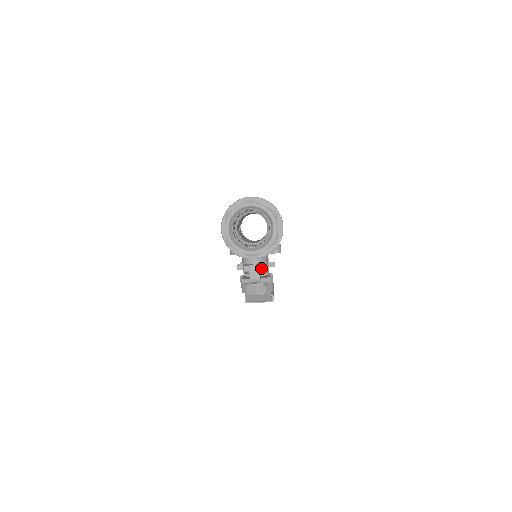
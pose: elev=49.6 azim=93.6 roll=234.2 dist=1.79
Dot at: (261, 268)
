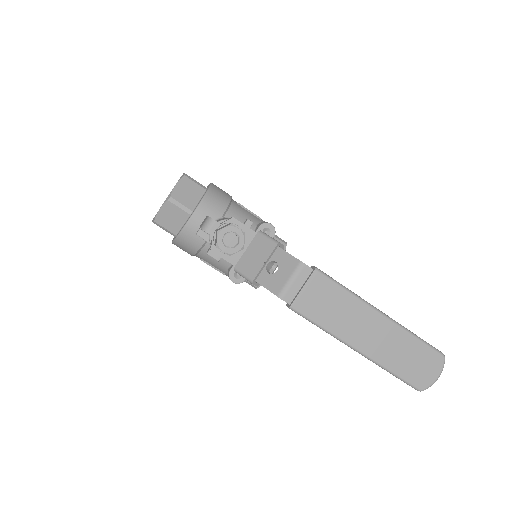
Dot at: (218, 222)
